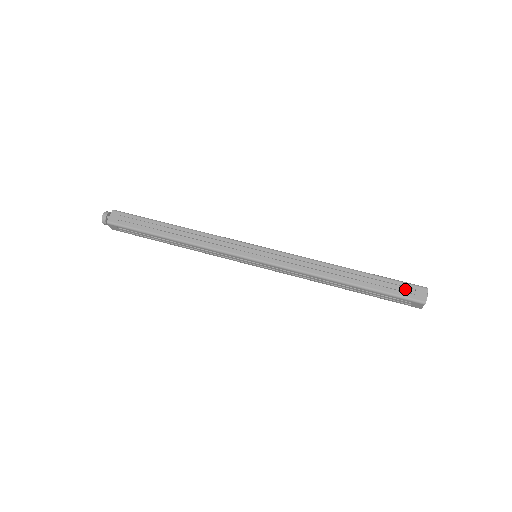
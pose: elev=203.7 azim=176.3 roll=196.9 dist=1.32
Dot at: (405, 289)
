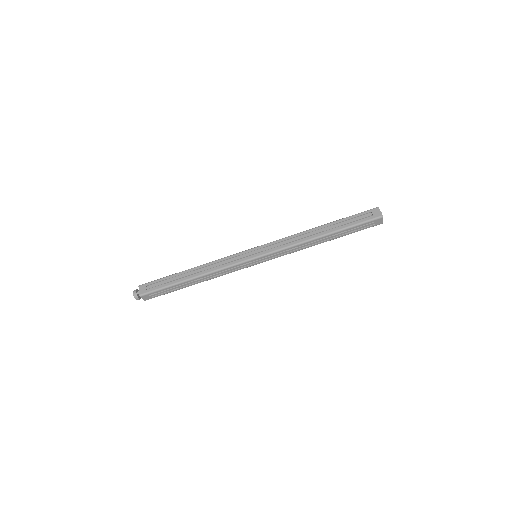
Dot at: (364, 216)
